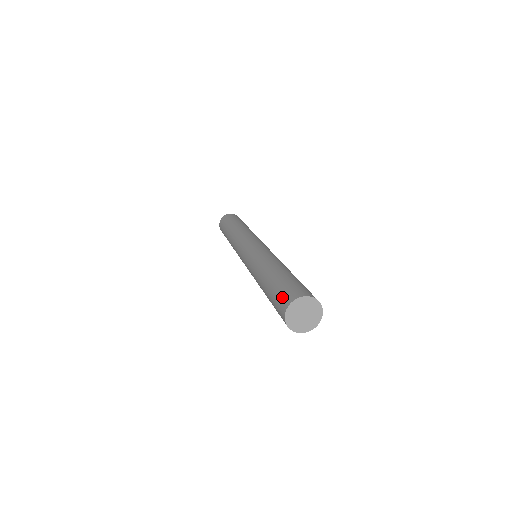
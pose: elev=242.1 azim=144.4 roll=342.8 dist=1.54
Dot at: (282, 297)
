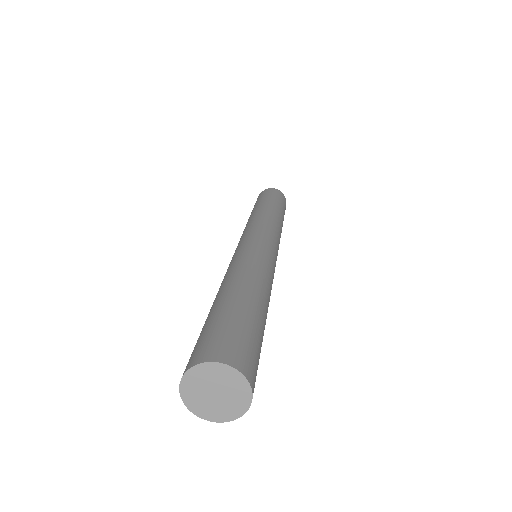
Dot at: (193, 350)
